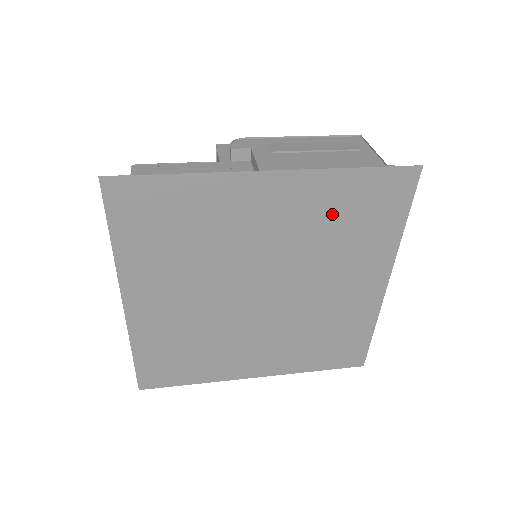
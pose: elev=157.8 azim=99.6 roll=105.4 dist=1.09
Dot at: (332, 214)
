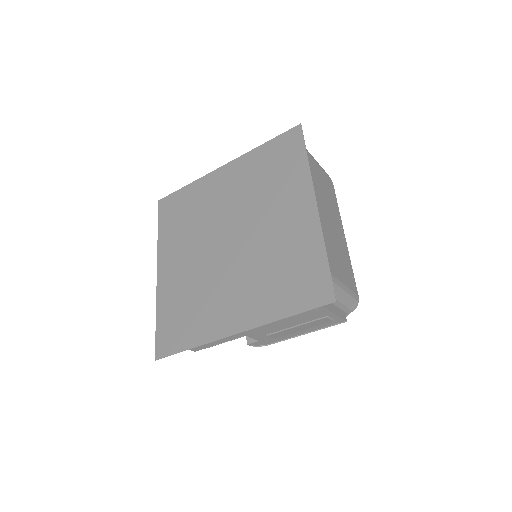
Dot at: (259, 172)
